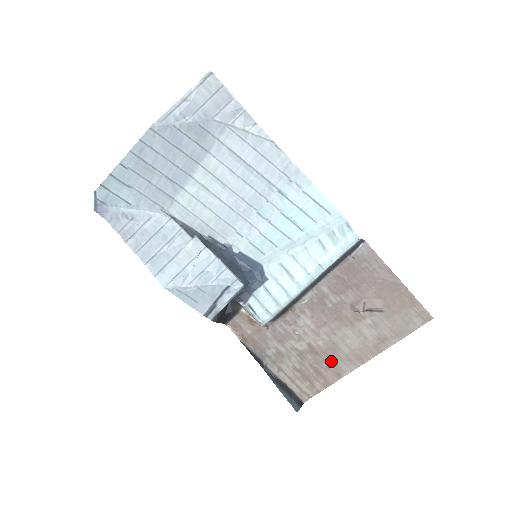
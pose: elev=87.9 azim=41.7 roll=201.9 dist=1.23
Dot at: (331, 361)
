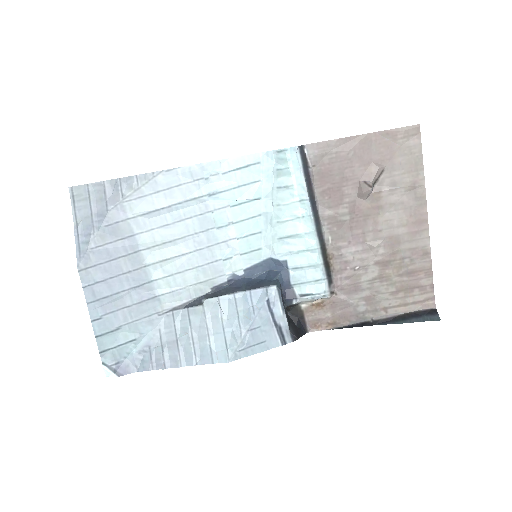
Dot at: (406, 252)
